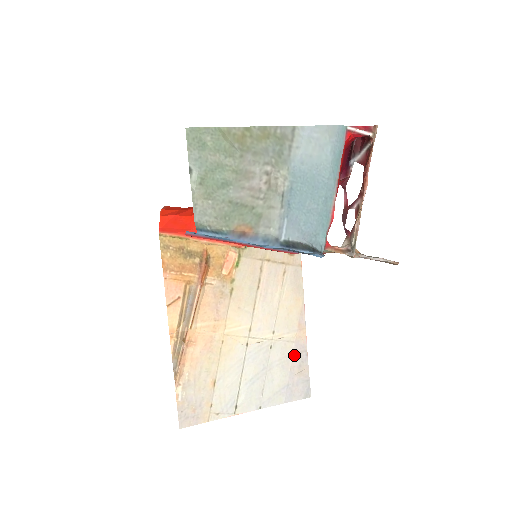
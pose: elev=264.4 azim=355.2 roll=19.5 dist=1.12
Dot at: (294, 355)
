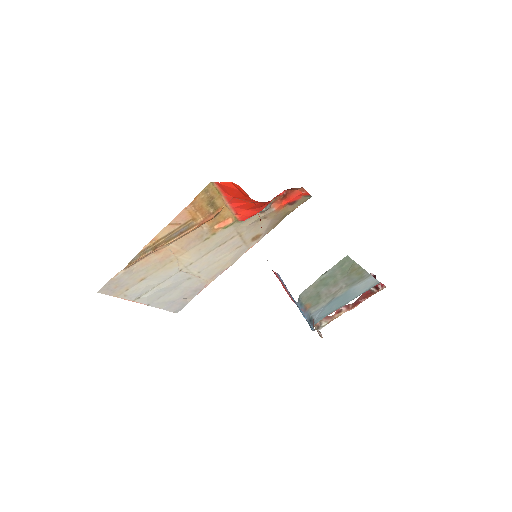
Dot at: (194, 289)
